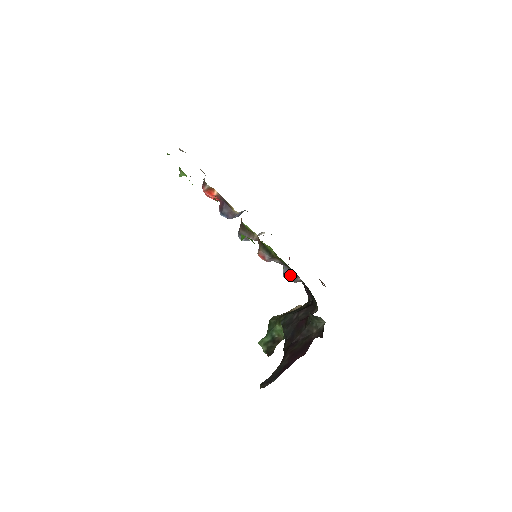
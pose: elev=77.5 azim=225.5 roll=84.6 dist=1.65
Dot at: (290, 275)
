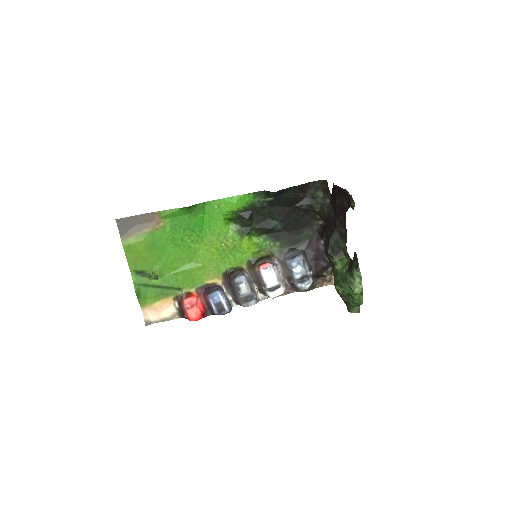
Dot at: (293, 254)
